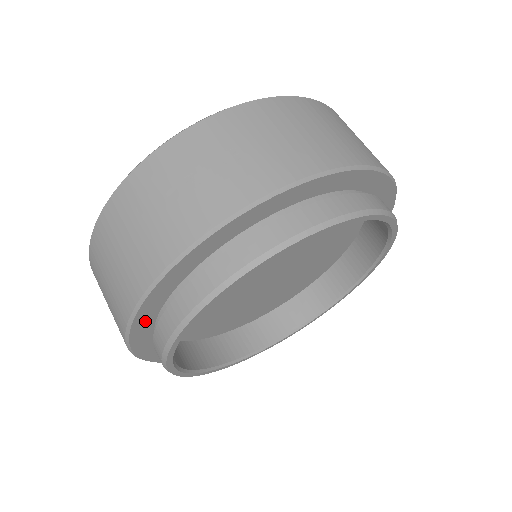
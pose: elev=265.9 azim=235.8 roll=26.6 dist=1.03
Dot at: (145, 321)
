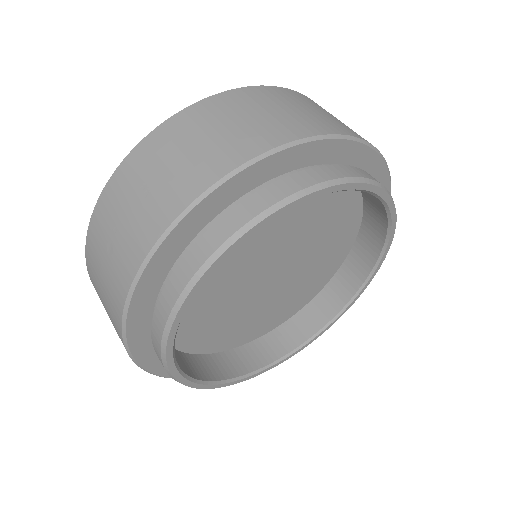
Dot at: (150, 356)
